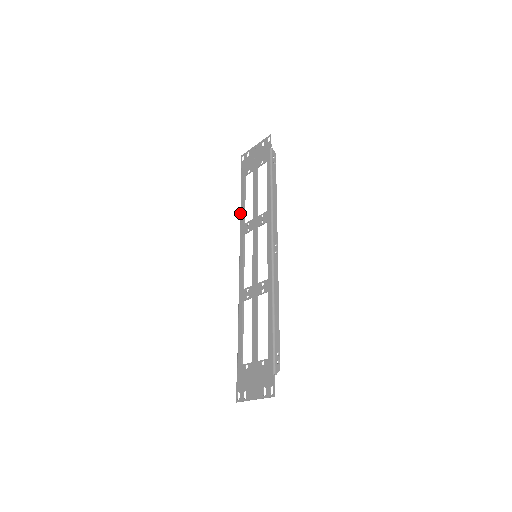
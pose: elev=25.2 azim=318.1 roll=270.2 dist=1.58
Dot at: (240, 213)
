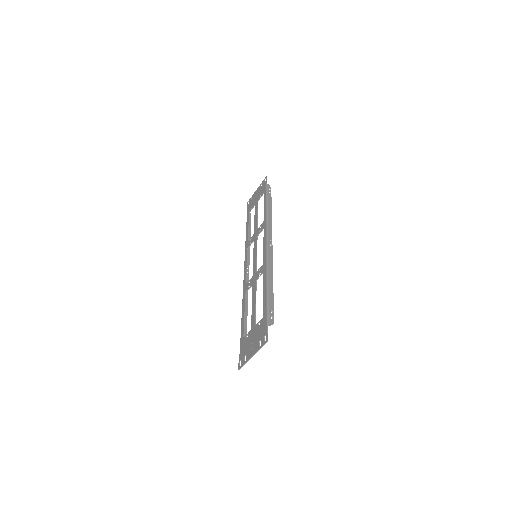
Dot at: occluded
